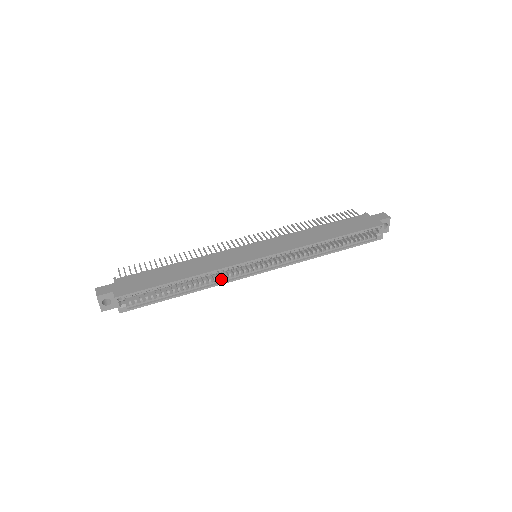
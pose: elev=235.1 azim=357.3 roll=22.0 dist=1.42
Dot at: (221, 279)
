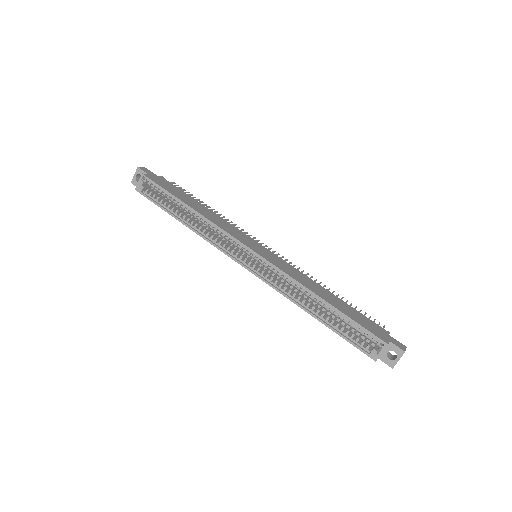
Dot at: (212, 238)
